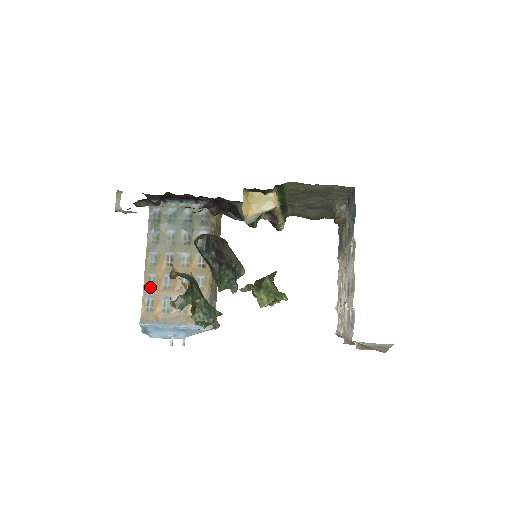
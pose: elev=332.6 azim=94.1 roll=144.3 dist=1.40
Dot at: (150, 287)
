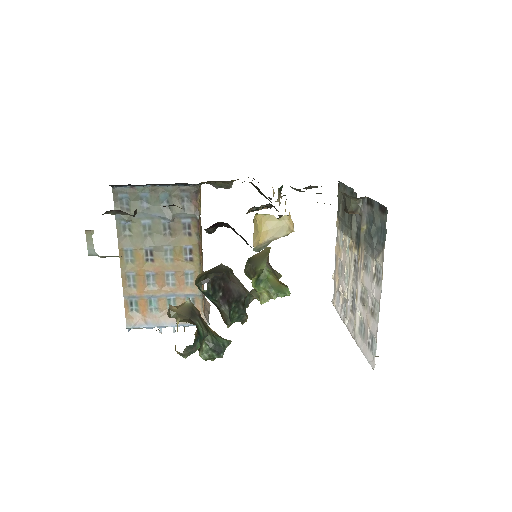
Dot at: (131, 287)
